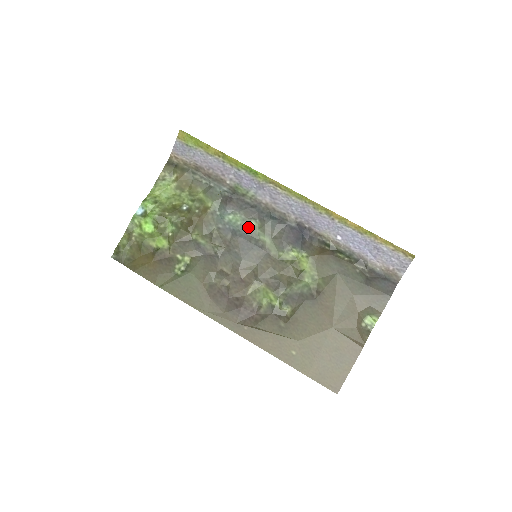
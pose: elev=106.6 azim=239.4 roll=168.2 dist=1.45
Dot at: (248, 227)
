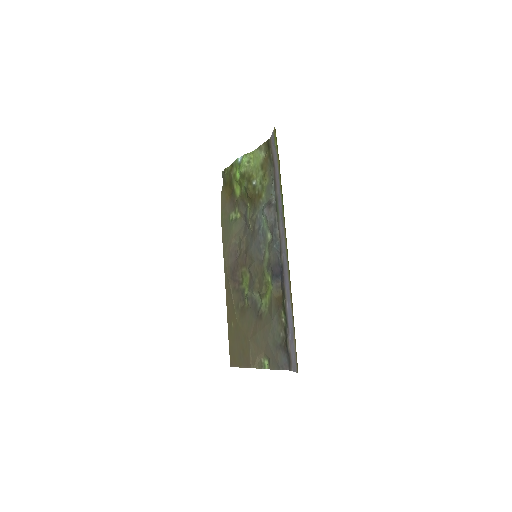
Dot at: (266, 234)
